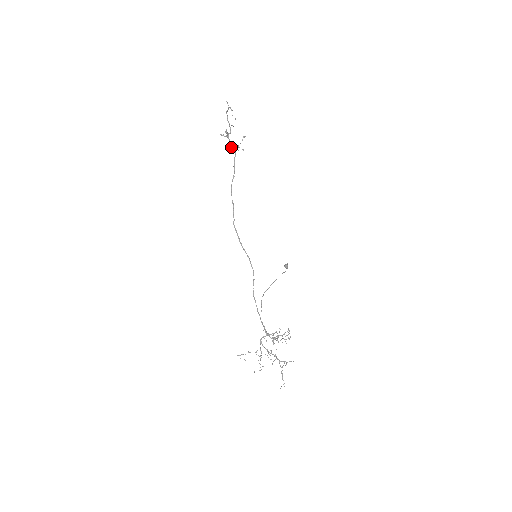
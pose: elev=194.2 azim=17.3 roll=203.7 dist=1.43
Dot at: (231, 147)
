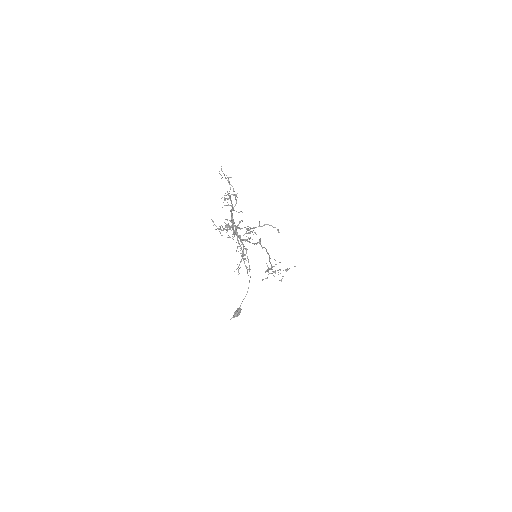
Dot at: (270, 268)
